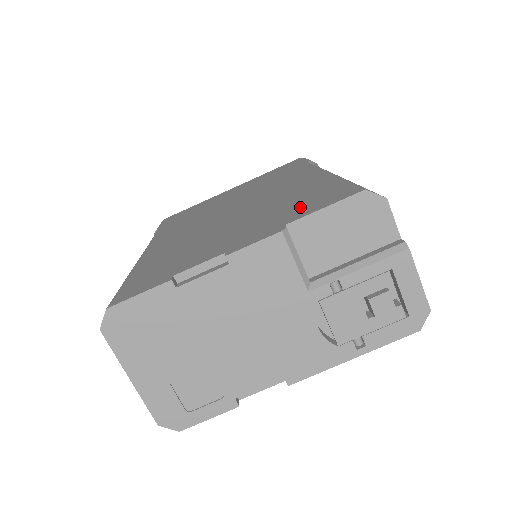
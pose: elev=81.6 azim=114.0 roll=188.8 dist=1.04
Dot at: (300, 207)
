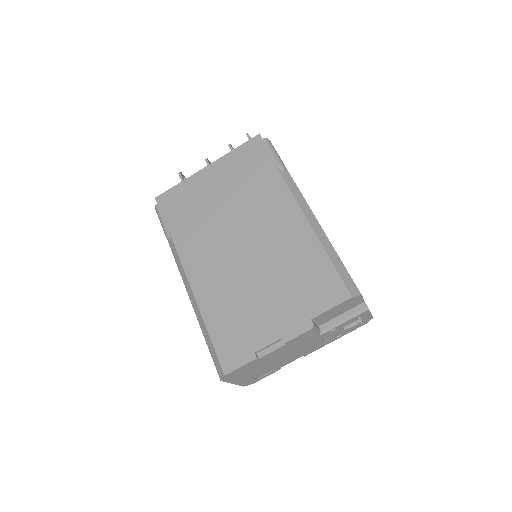
Dot at: (312, 294)
